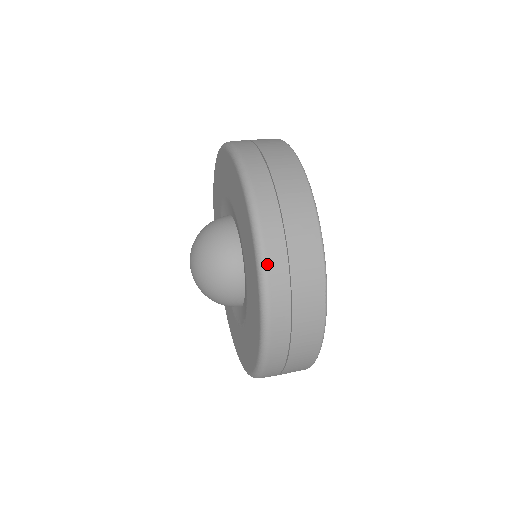
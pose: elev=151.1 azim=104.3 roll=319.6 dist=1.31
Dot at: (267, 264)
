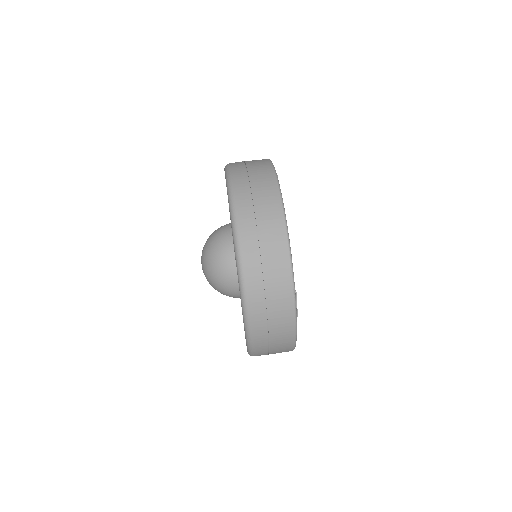
Dot at: (242, 256)
